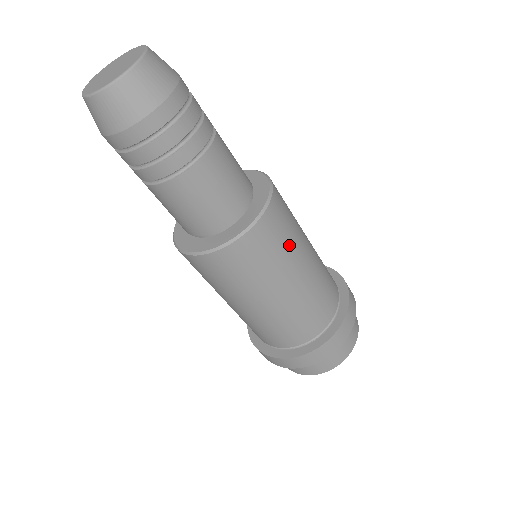
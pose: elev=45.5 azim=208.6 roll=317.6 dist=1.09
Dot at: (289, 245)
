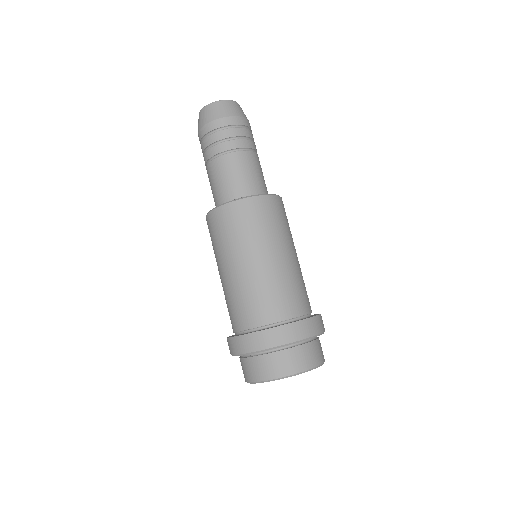
Dot at: occluded
